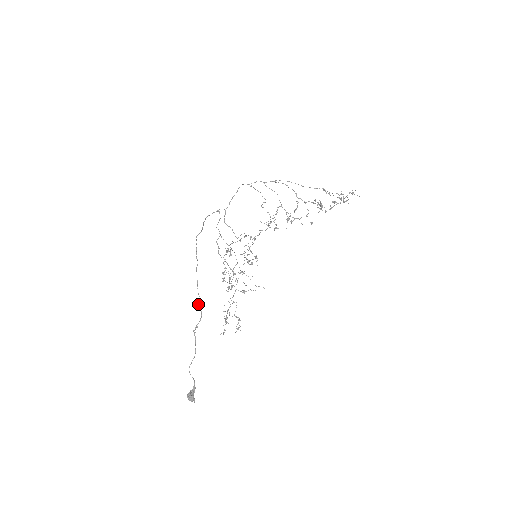
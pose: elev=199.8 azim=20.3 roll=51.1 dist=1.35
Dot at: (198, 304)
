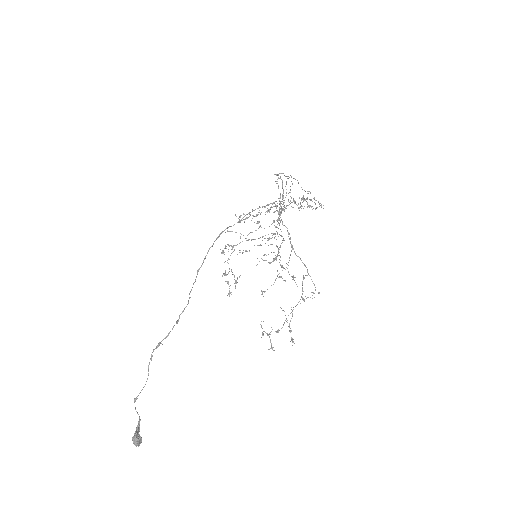
Dot at: (180, 314)
